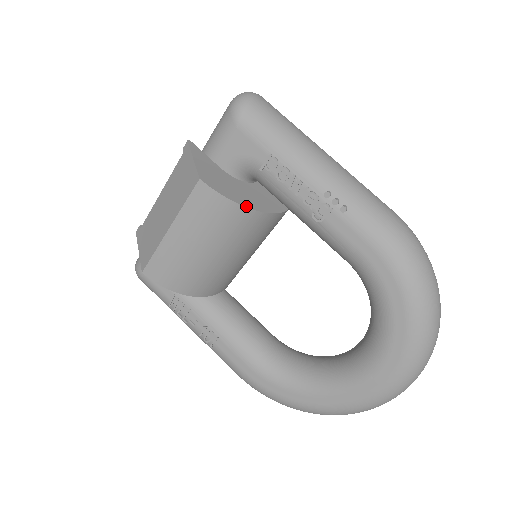
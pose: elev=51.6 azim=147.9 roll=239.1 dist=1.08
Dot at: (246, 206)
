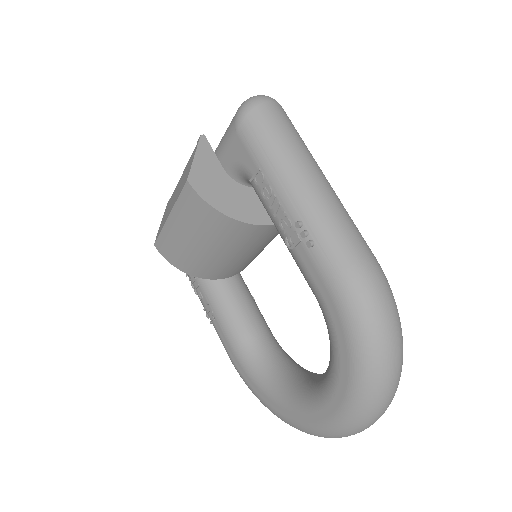
Dot at: (227, 214)
